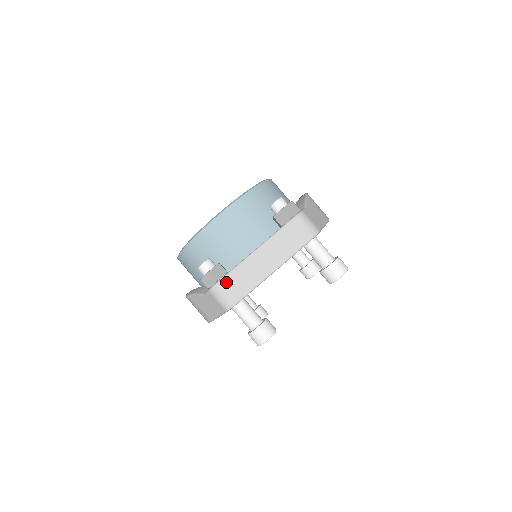
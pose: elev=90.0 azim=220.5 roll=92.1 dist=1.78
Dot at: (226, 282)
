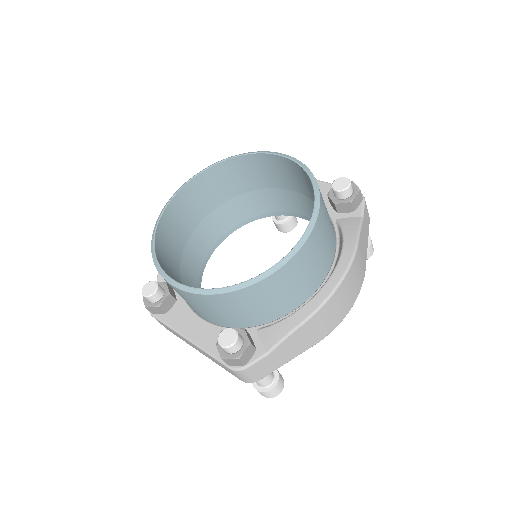
Dot at: occluded
